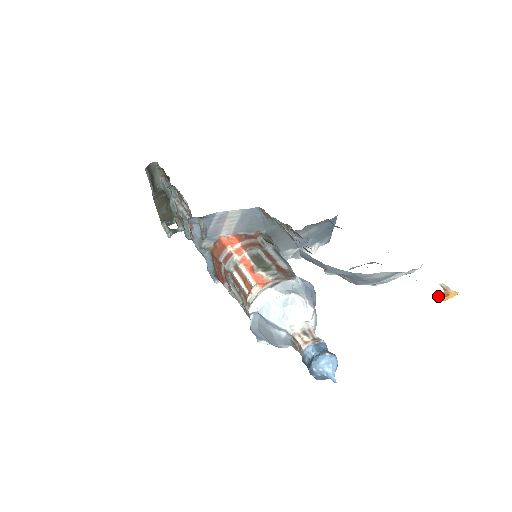
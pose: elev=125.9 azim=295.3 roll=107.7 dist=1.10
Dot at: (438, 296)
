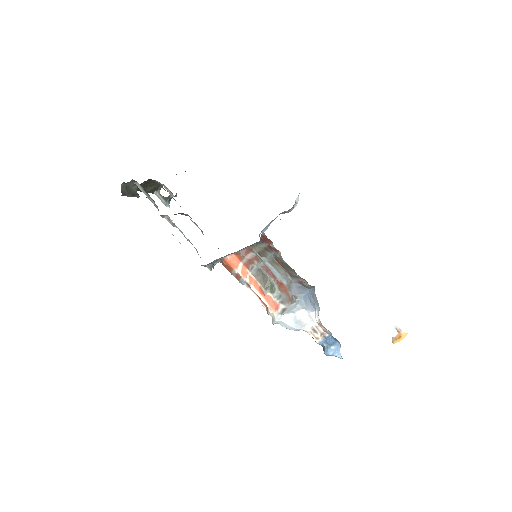
Dot at: (394, 339)
